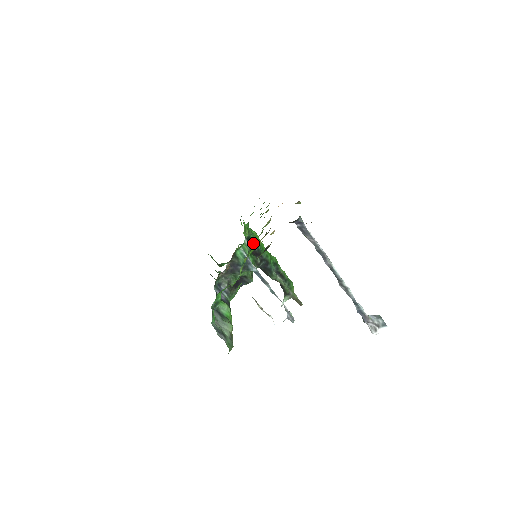
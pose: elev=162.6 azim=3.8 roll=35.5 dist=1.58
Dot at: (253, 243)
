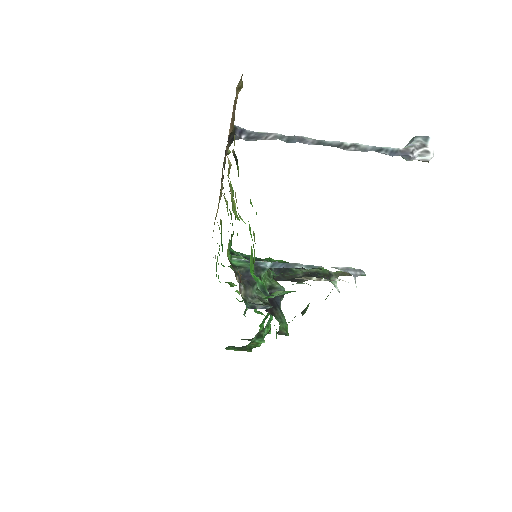
Dot at: occluded
